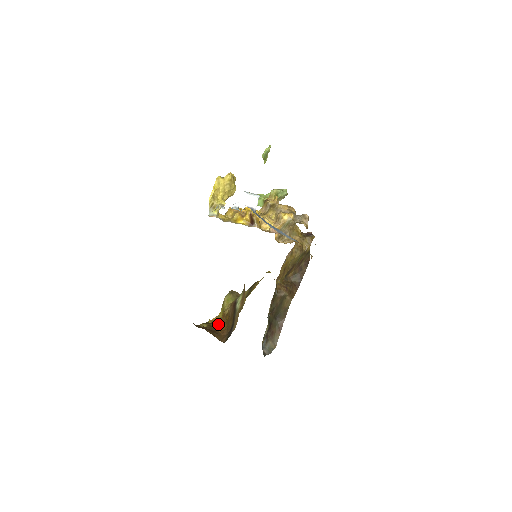
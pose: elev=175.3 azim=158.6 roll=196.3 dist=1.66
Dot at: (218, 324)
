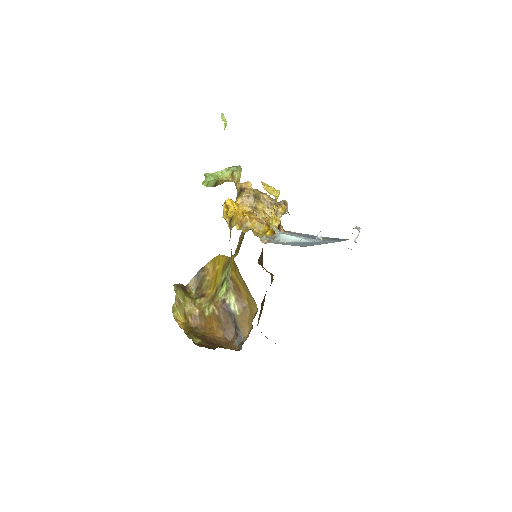
Dot at: (196, 330)
